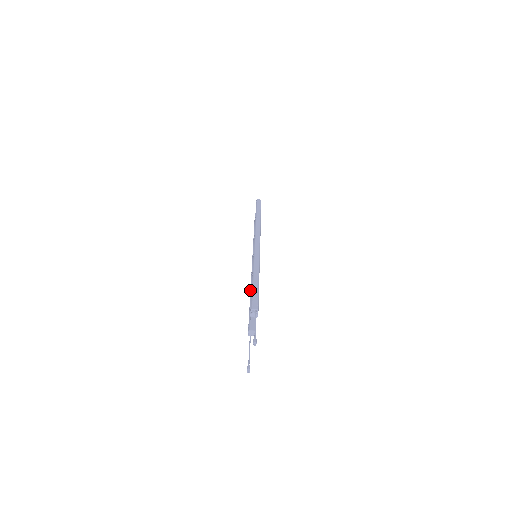
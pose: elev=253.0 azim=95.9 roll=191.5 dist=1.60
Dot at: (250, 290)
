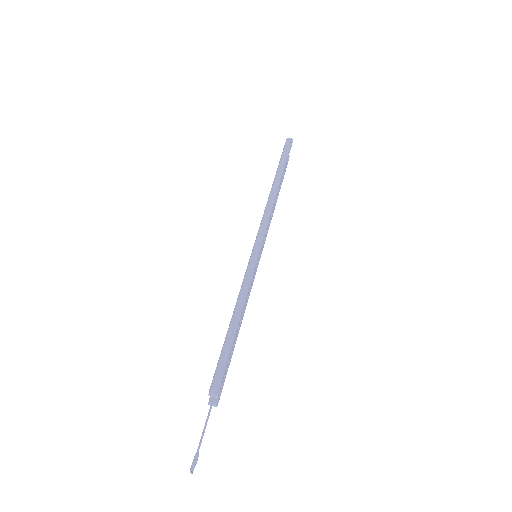
Dot at: occluded
